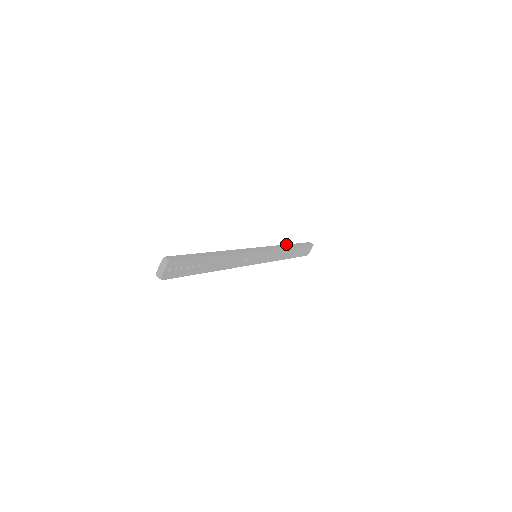
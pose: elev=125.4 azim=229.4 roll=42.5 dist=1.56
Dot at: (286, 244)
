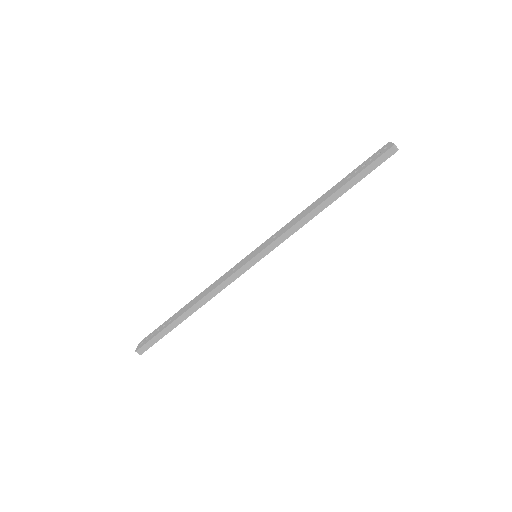
Dot at: (318, 205)
